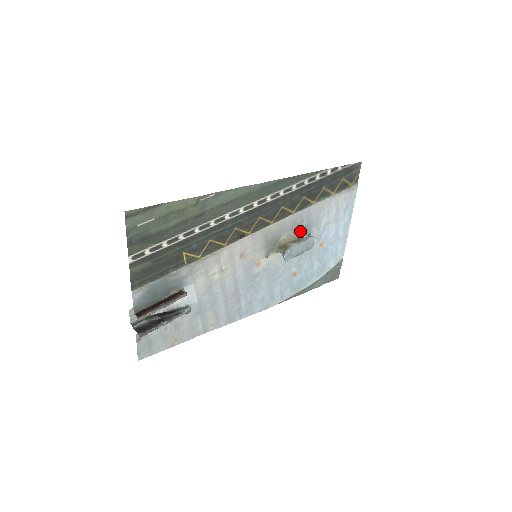
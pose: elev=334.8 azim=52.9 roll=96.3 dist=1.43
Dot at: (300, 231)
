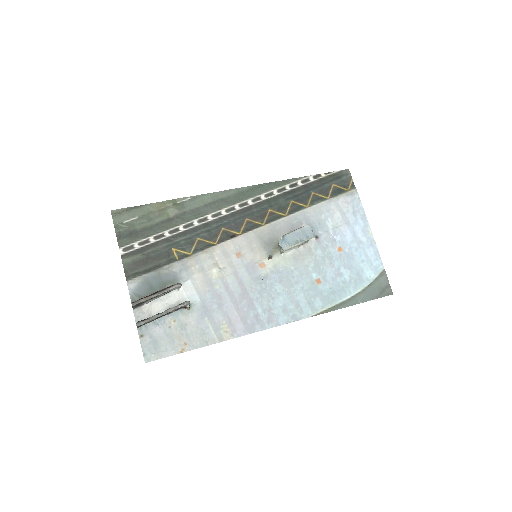
Dot at: occluded
